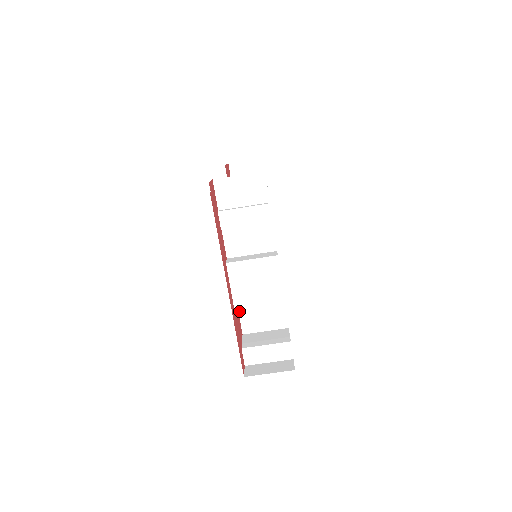
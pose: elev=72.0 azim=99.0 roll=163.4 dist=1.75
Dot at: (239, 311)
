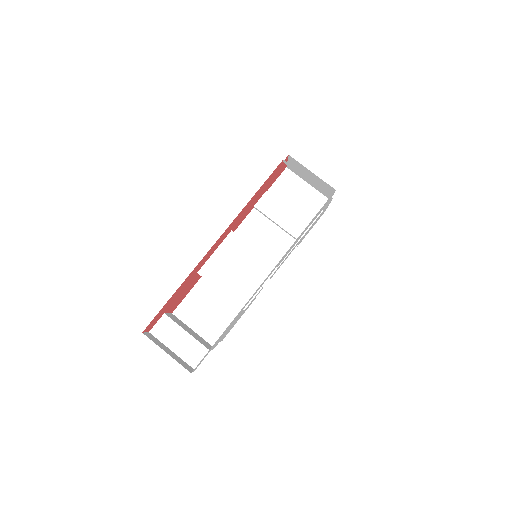
Dot at: (192, 290)
